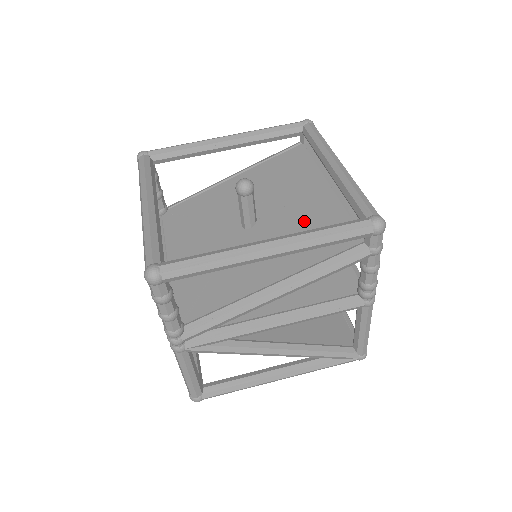
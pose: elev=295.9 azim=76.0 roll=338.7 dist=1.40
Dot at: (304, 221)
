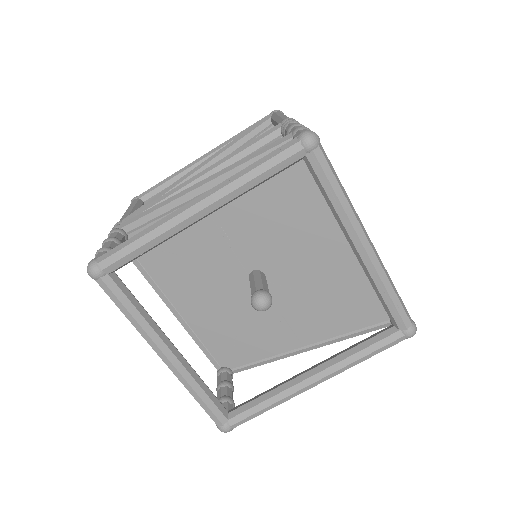
Dot at: (324, 287)
